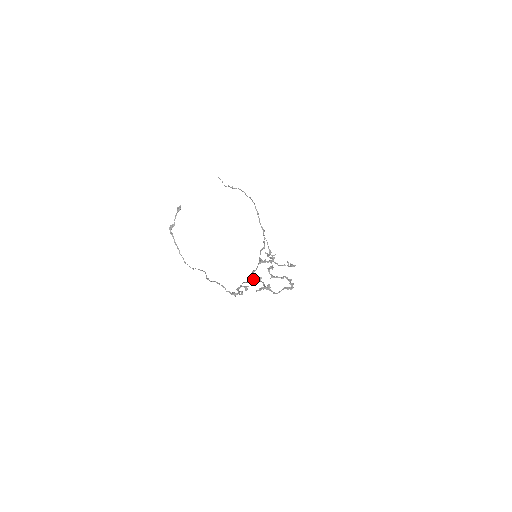
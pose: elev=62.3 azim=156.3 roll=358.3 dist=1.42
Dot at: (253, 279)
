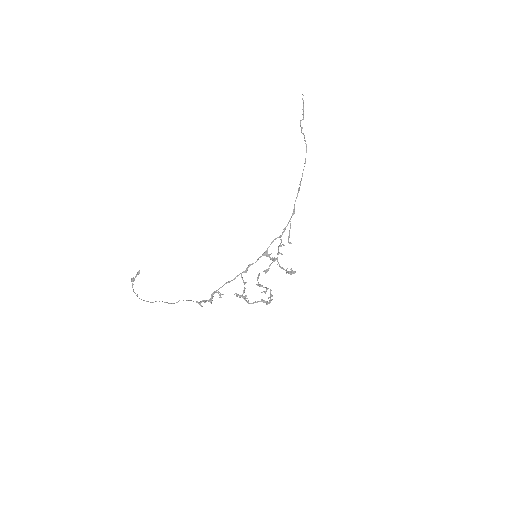
Dot at: occluded
